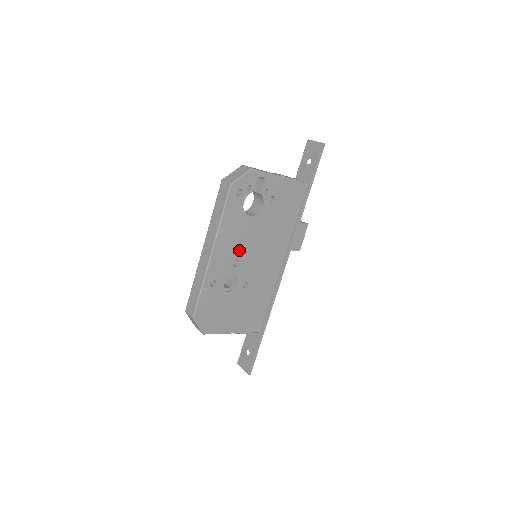
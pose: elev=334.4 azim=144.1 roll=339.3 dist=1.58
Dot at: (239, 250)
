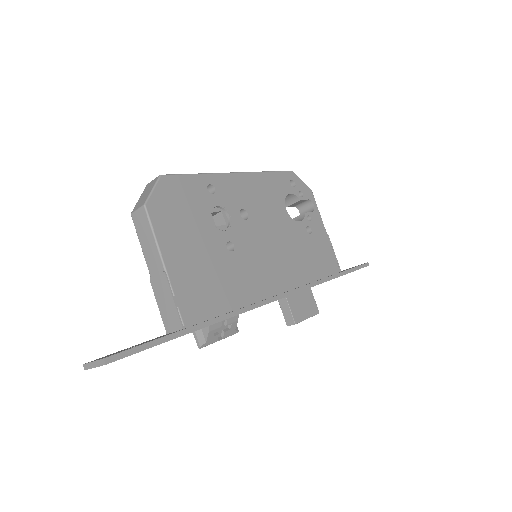
Dot at: (256, 212)
